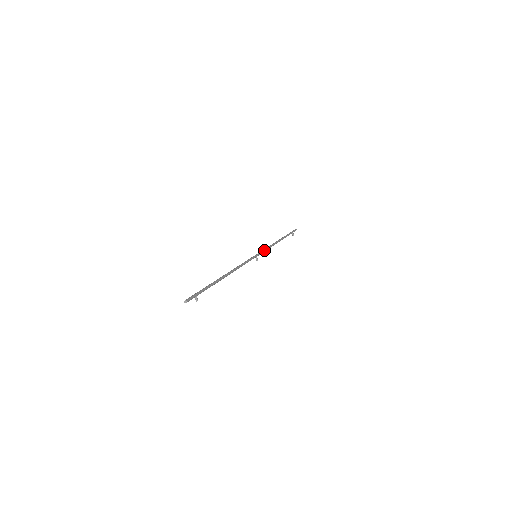
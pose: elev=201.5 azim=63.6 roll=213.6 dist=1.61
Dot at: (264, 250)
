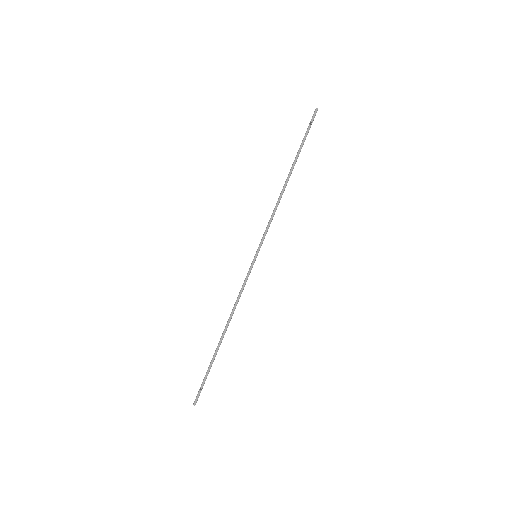
Dot at: (247, 279)
